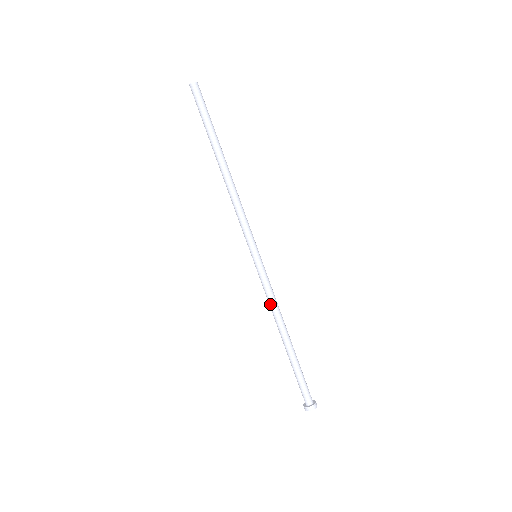
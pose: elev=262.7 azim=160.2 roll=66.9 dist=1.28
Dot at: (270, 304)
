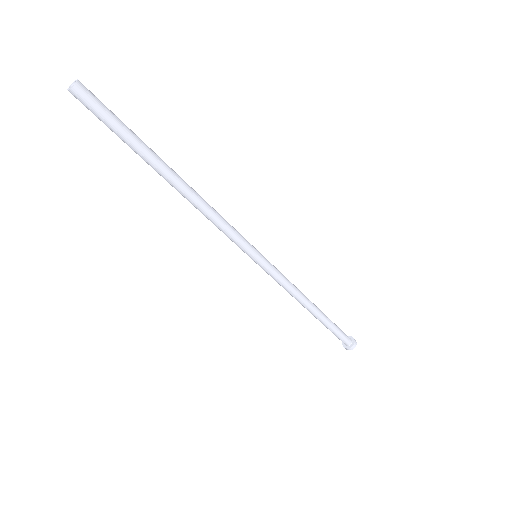
Dot at: (289, 291)
